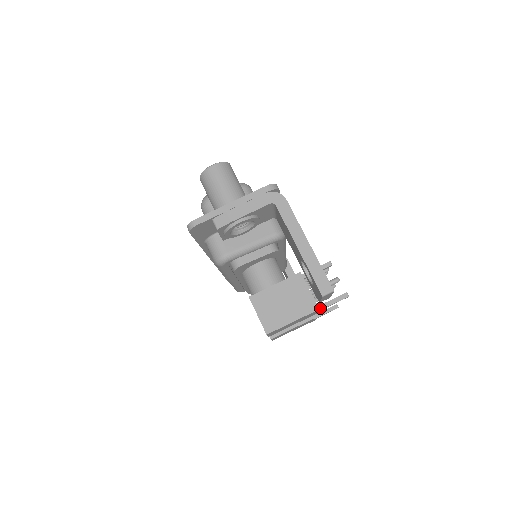
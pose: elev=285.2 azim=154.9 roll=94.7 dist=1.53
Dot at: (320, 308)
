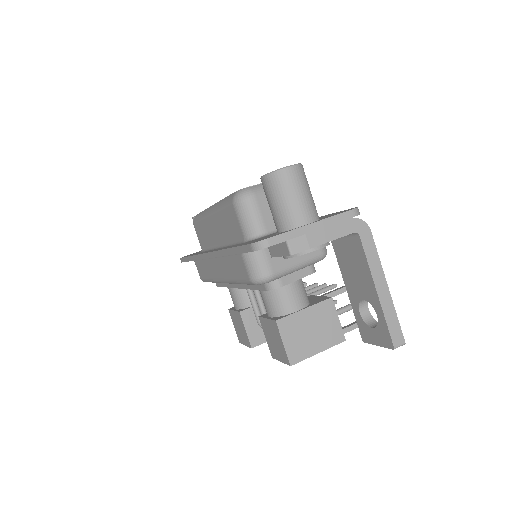
Dot at: occluded
